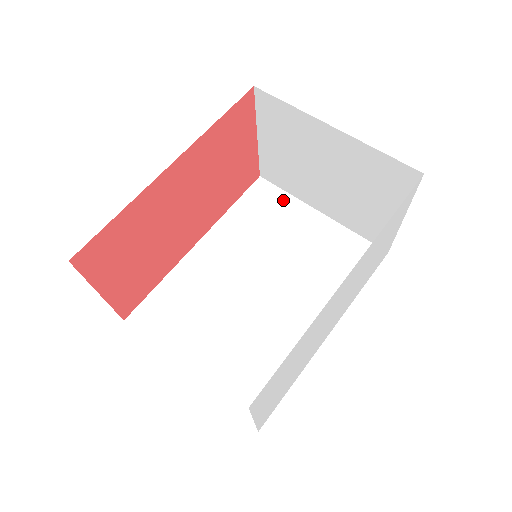
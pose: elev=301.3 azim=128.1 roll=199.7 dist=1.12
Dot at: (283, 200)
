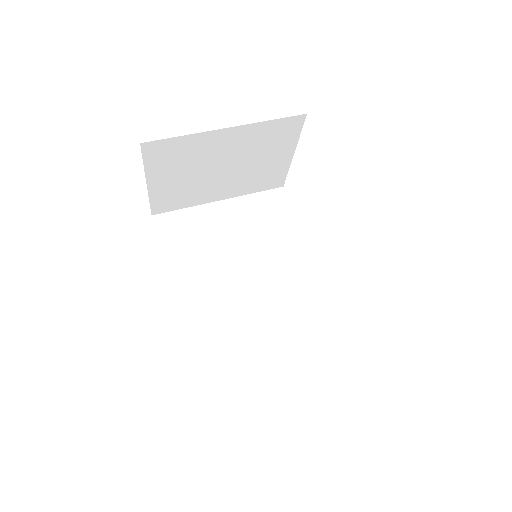
Dot at: (189, 216)
